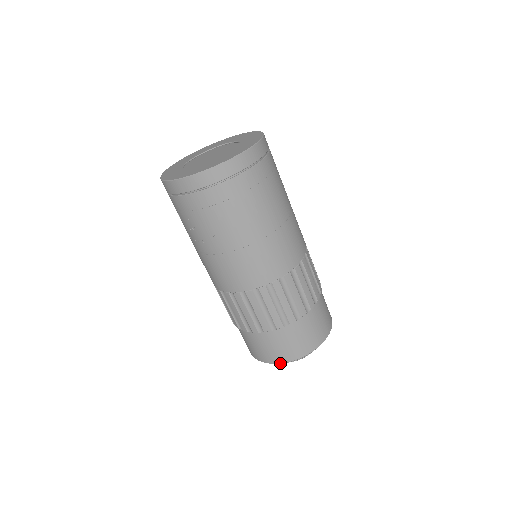
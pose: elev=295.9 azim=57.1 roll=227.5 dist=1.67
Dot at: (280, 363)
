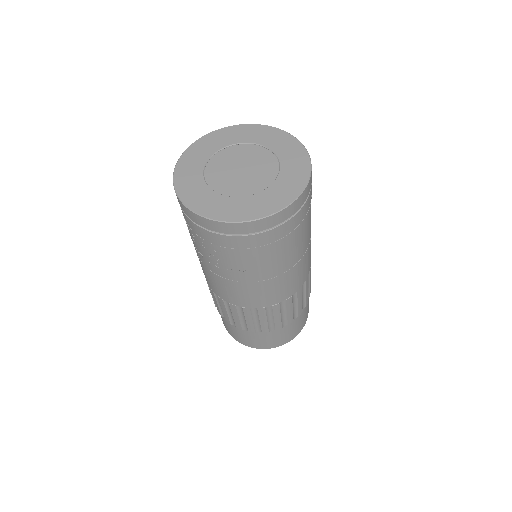
Dot at: occluded
